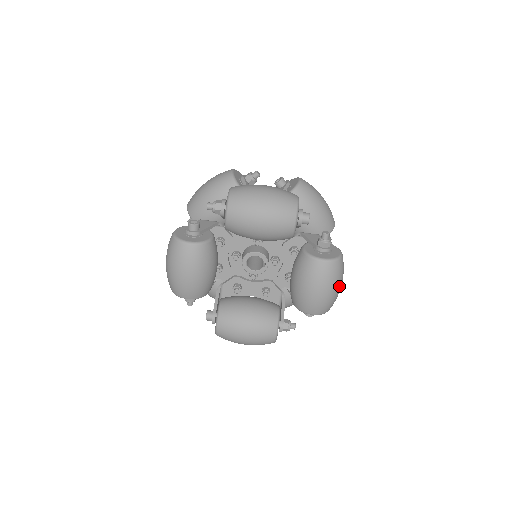
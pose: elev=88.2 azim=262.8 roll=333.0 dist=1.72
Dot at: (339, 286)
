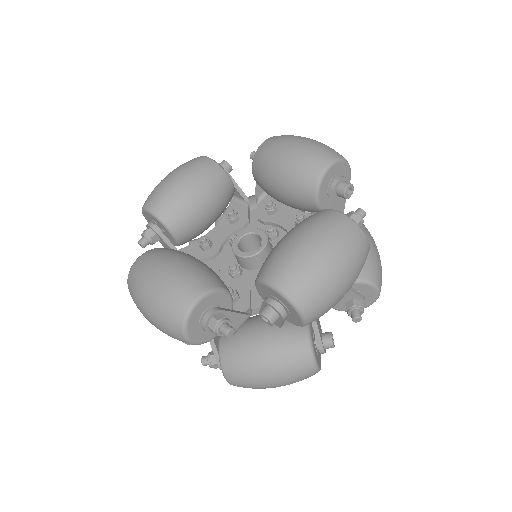
Dot at: (339, 264)
